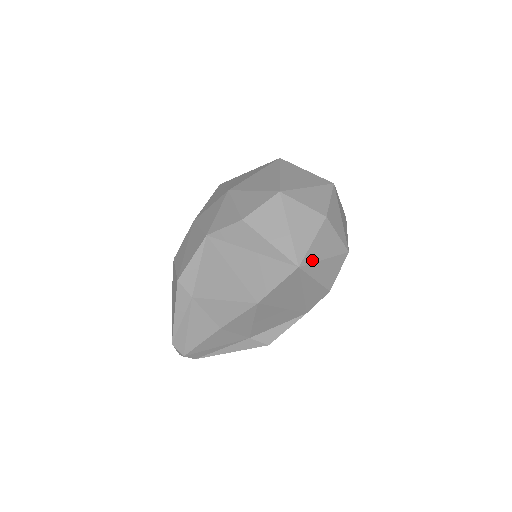
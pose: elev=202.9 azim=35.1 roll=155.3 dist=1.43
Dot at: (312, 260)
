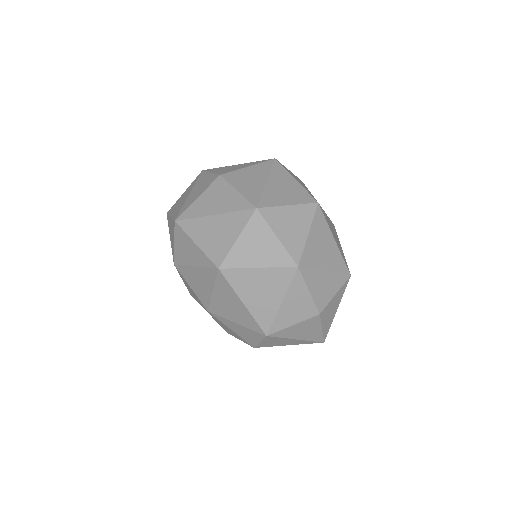
Dot at: (329, 327)
